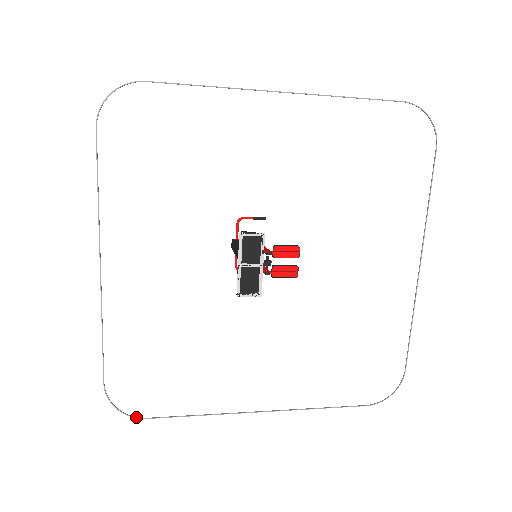
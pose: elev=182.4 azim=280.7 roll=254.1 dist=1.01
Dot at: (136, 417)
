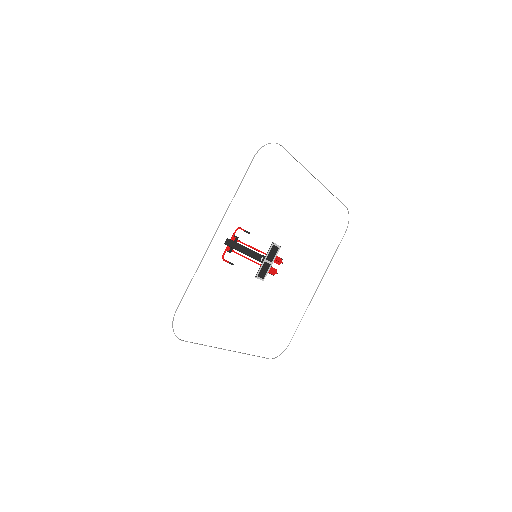
Dot at: occluded
